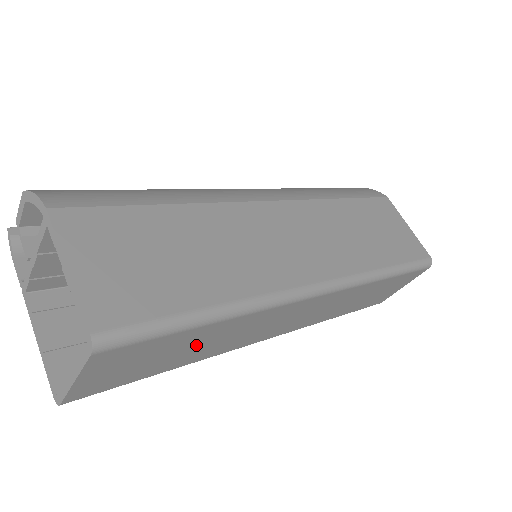
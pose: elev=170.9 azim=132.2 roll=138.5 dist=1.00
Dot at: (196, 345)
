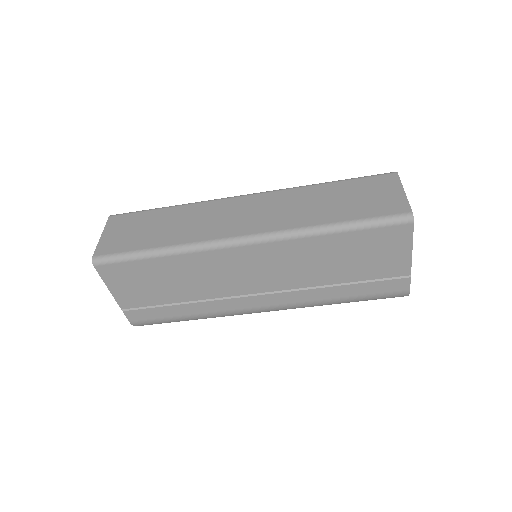
Dot at: (165, 225)
